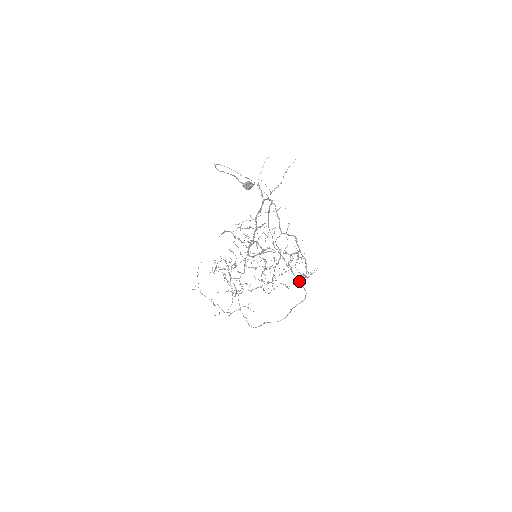
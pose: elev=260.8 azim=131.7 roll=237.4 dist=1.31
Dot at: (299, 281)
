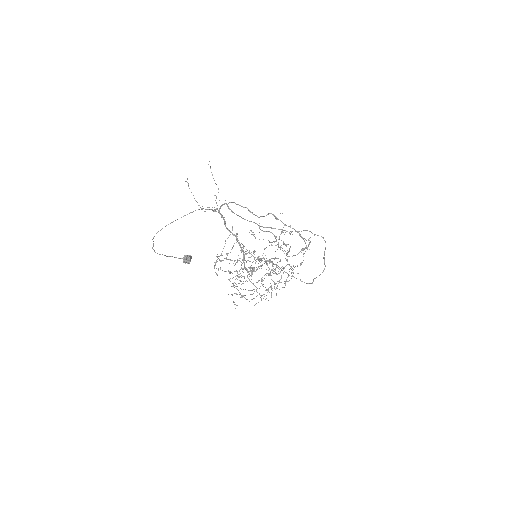
Dot at: occluded
